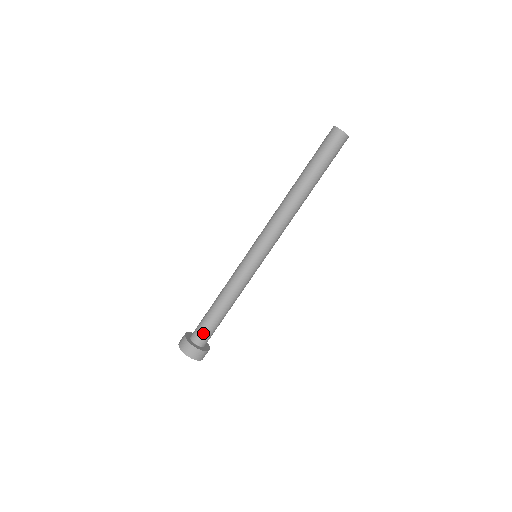
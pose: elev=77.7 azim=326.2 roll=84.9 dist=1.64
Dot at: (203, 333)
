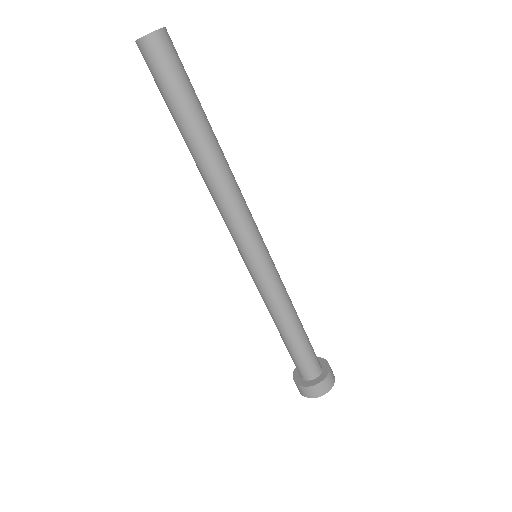
Dot at: (313, 361)
